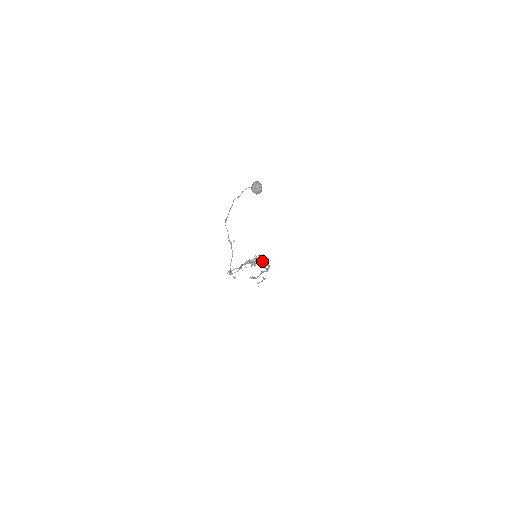
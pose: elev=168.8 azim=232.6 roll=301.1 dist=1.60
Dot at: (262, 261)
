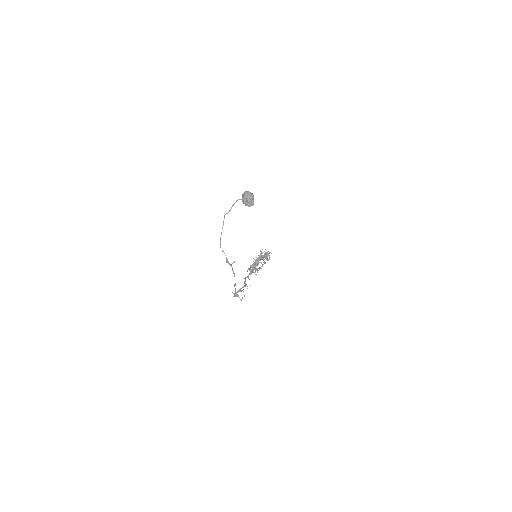
Dot at: (263, 259)
